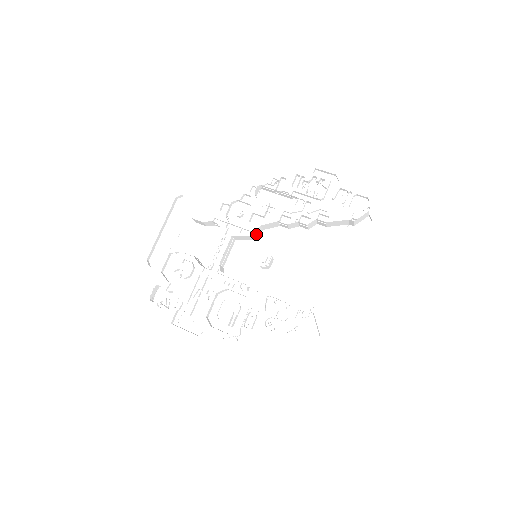
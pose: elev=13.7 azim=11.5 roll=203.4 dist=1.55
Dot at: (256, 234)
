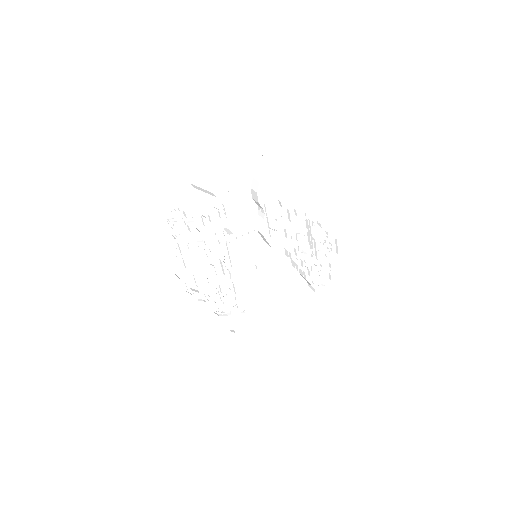
Dot at: occluded
